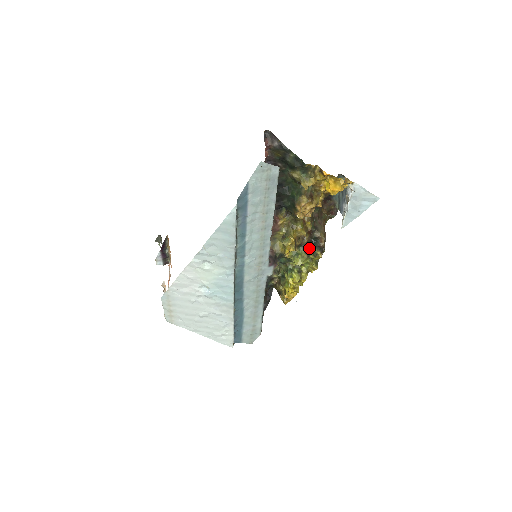
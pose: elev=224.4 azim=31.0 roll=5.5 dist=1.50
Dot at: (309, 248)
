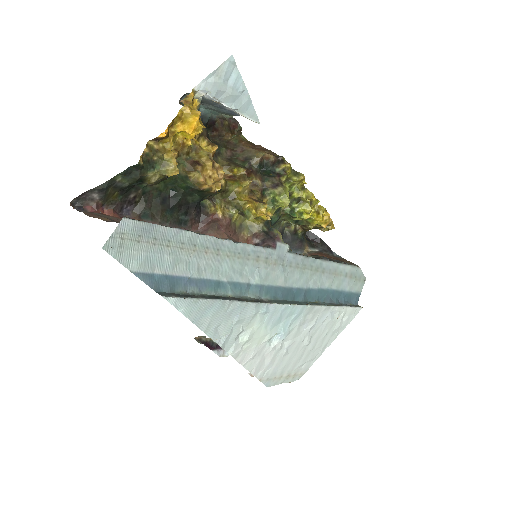
Dot at: (271, 180)
